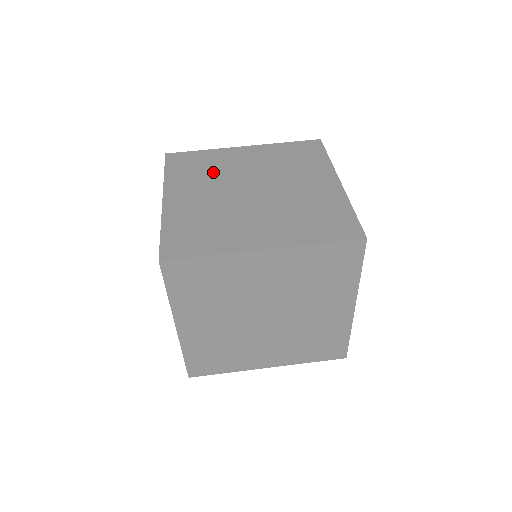
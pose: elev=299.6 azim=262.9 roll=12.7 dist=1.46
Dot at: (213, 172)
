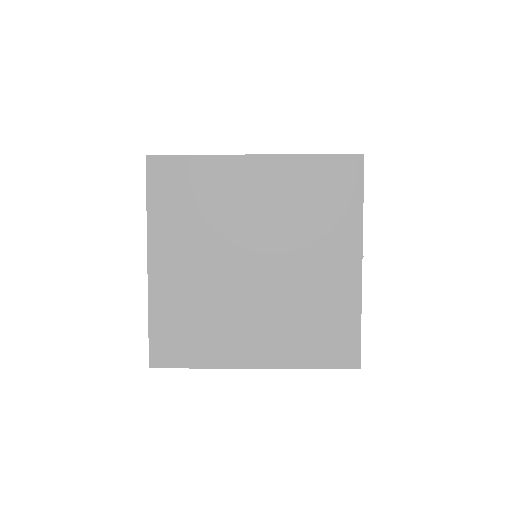
Dot at: occluded
